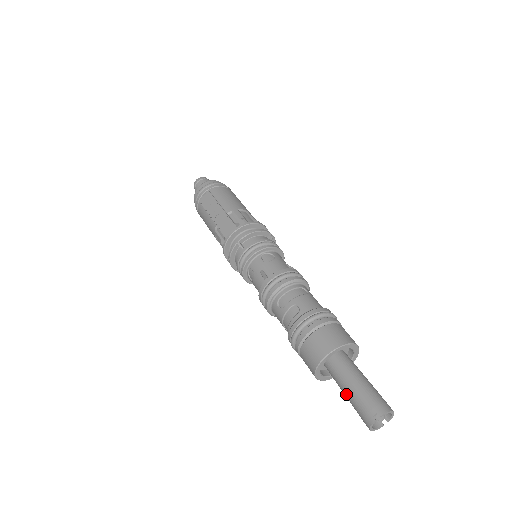
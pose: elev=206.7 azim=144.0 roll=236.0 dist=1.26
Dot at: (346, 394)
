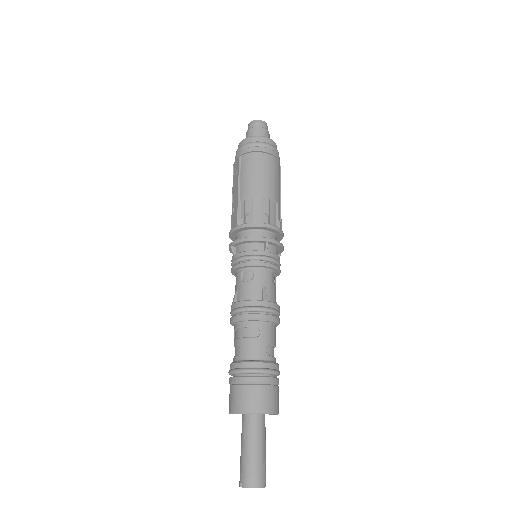
Dot at: occluded
